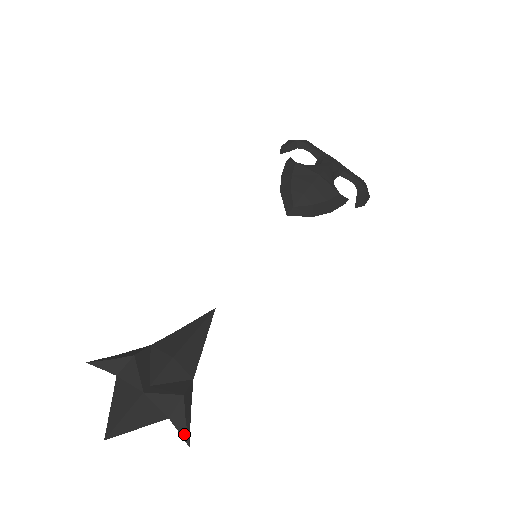
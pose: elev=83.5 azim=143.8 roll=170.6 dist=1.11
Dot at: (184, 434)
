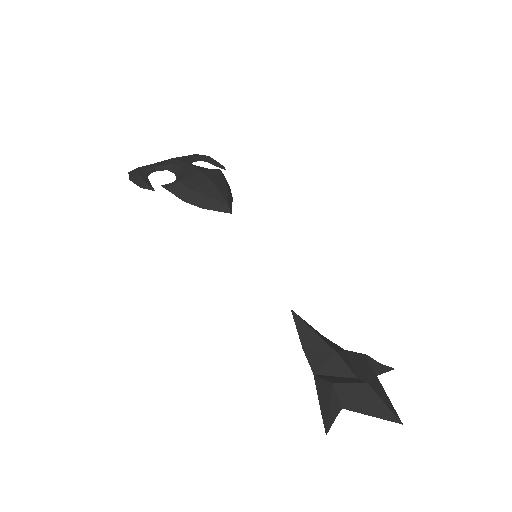
Dot at: (387, 369)
